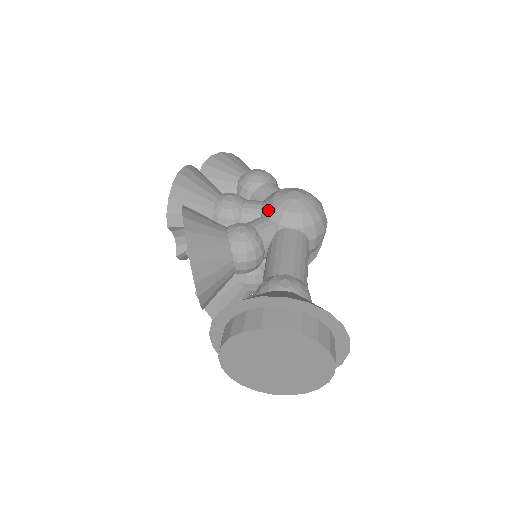
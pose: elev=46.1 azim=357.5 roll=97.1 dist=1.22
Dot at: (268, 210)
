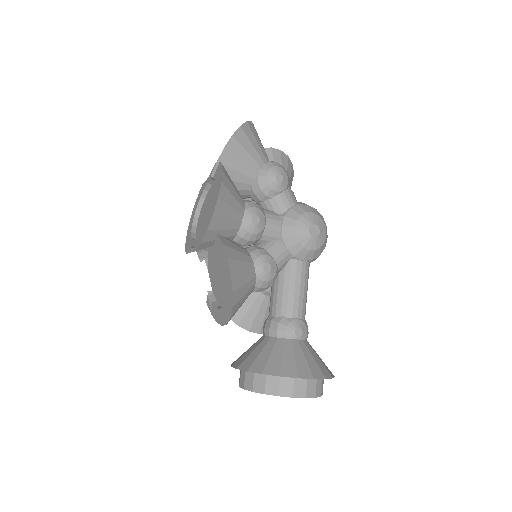
Dot at: (288, 239)
